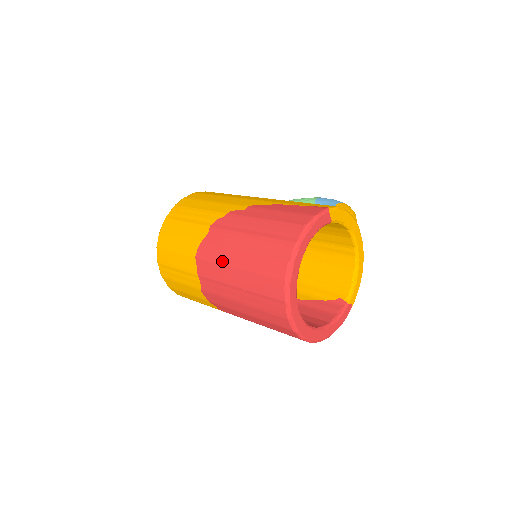
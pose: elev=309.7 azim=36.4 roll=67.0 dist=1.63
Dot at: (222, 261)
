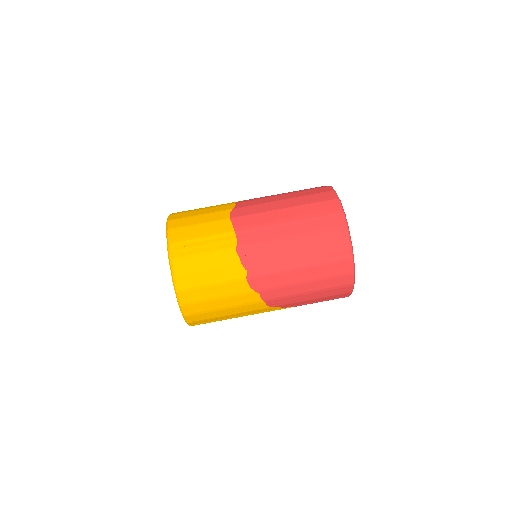
Dot at: (265, 210)
